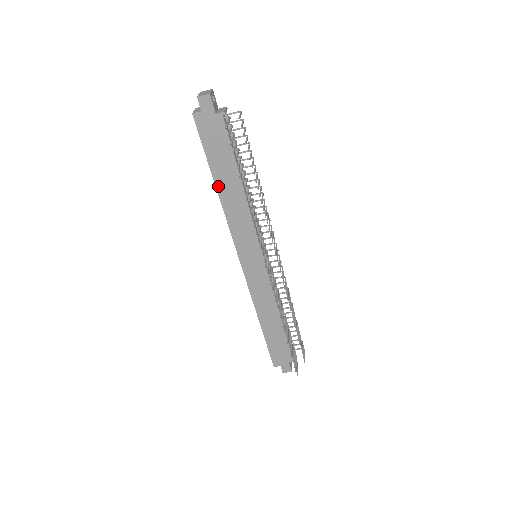
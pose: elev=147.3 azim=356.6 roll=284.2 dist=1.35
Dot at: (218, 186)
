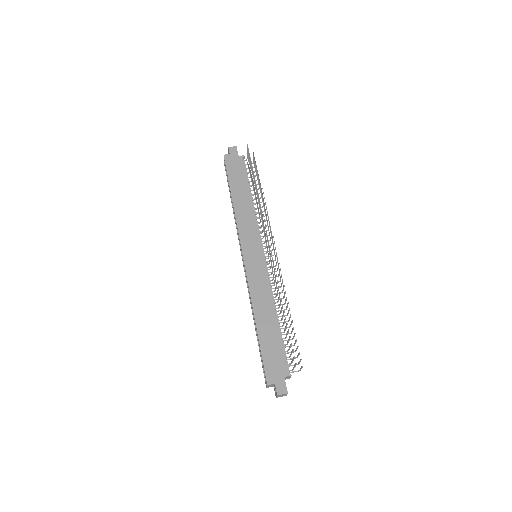
Dot at: (233, 196)
